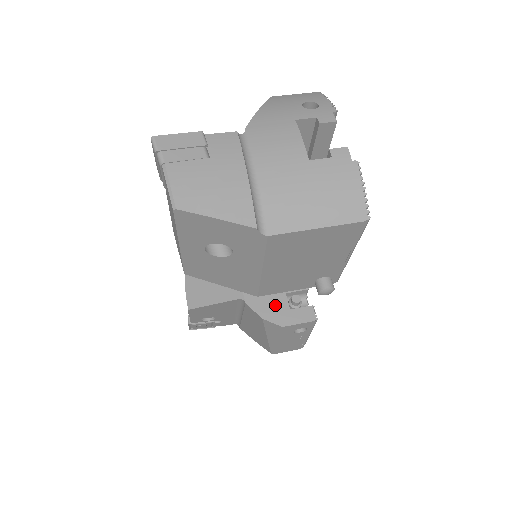
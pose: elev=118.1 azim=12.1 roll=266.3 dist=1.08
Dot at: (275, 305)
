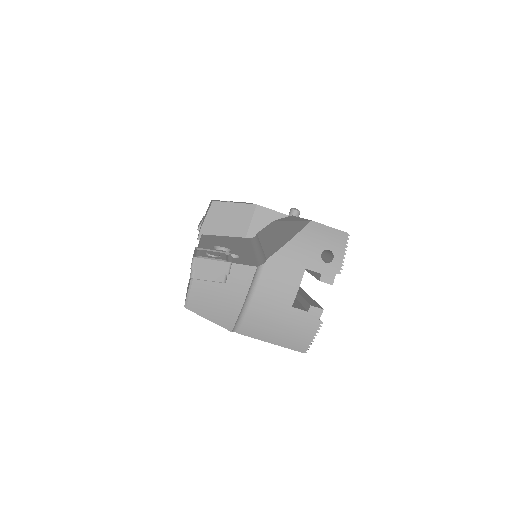
Dot at: occluded
